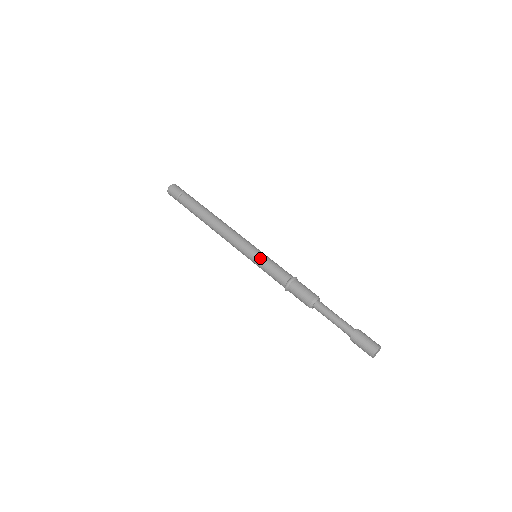
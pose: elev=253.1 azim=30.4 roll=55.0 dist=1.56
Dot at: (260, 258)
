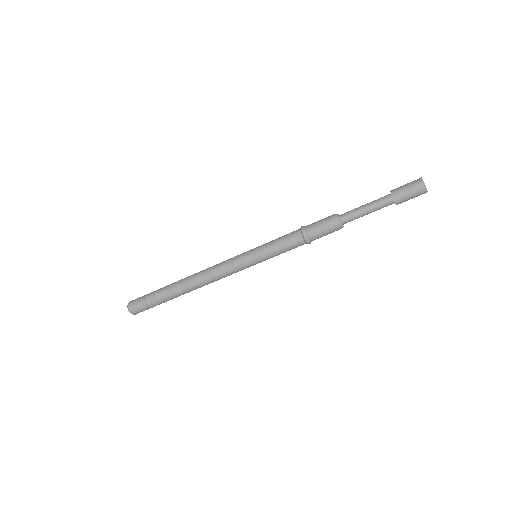
Dot at: (261, 250)
